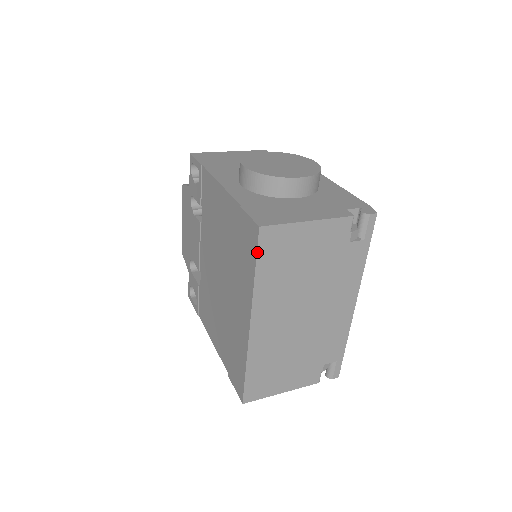
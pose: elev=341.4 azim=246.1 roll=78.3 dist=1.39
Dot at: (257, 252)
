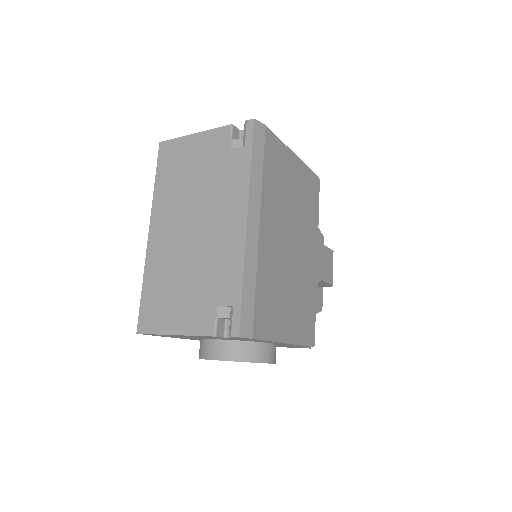
Dot at: (157, 163)
